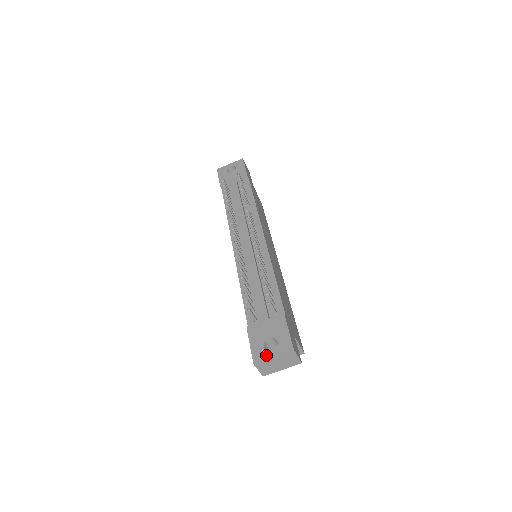
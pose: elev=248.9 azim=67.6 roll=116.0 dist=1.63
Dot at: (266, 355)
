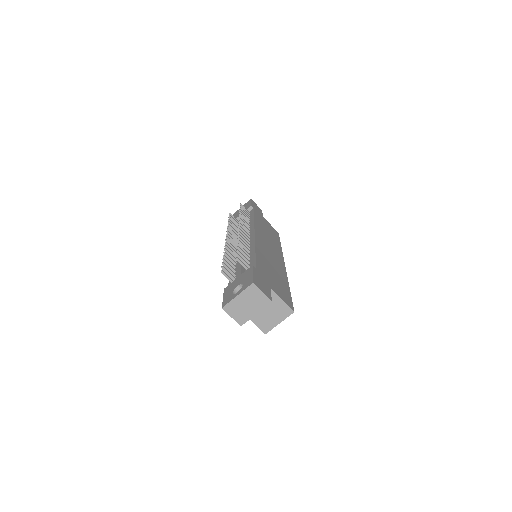
Dot at: (232, 297)
